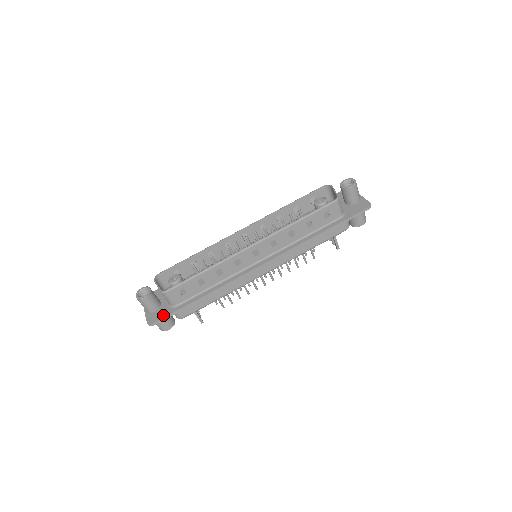
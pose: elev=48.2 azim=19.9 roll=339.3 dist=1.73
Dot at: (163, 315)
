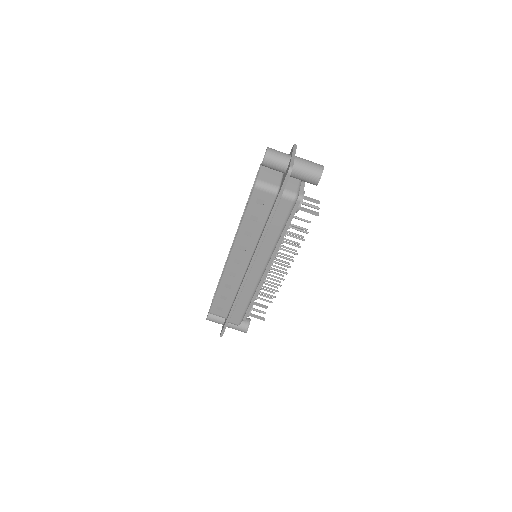
Dot at: (223, 327)
